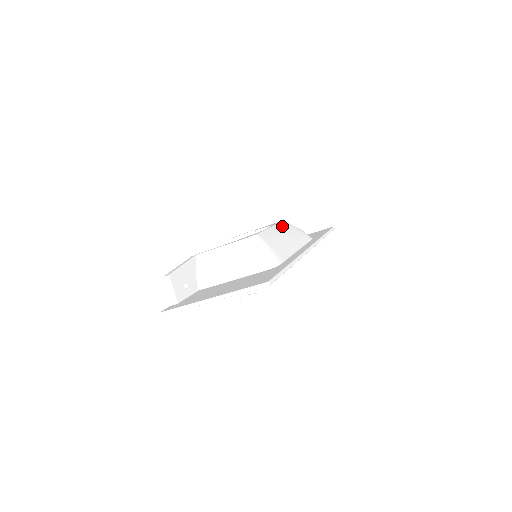
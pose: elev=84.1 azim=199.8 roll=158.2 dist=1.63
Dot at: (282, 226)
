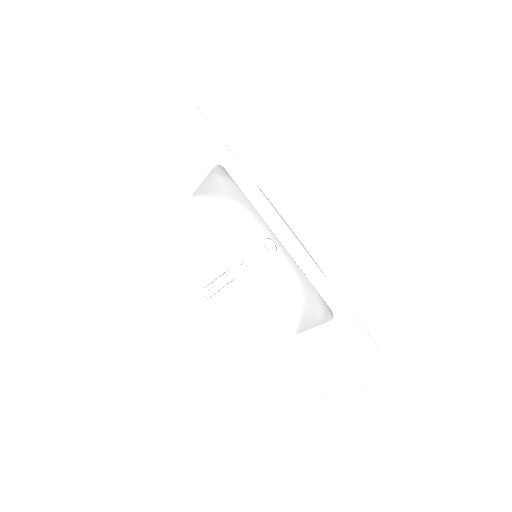
Dot at: (308, 252)
